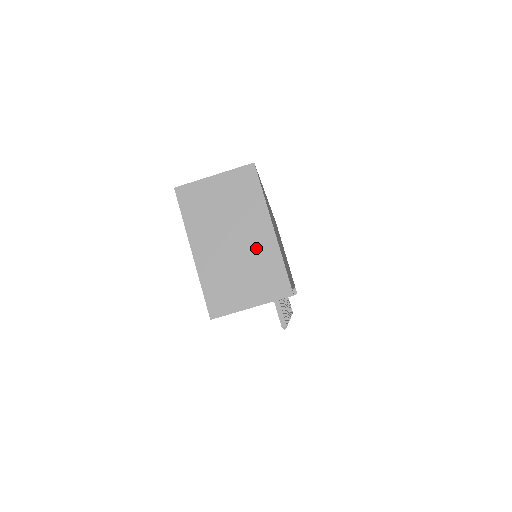
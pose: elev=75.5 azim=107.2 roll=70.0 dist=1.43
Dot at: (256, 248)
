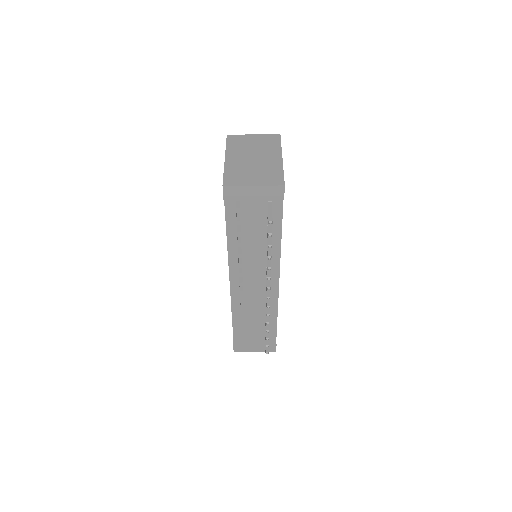
Dot at: (268, 163)
